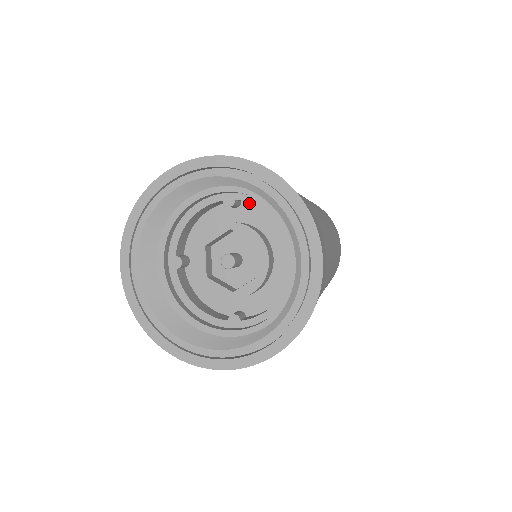
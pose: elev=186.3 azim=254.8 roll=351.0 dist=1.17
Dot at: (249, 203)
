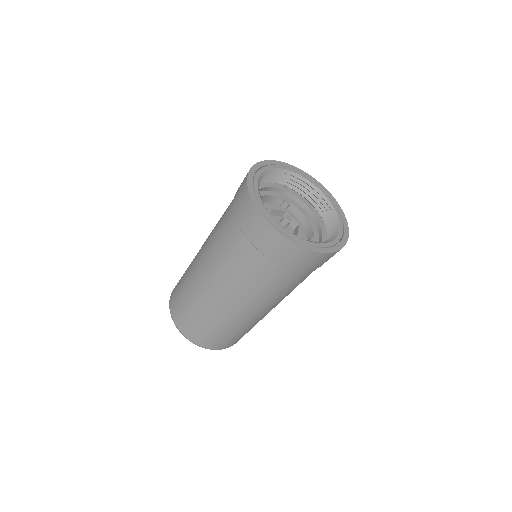
Dot at: occluded
